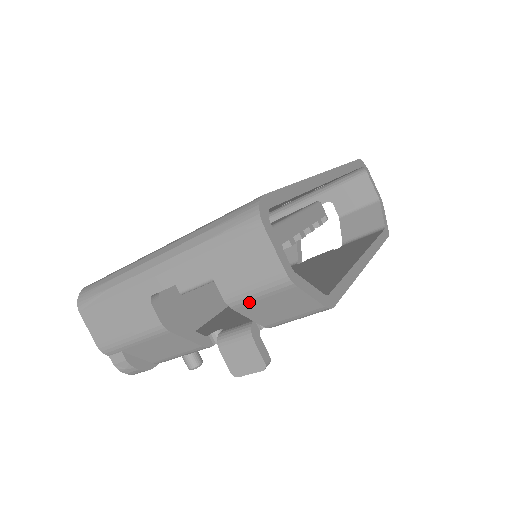
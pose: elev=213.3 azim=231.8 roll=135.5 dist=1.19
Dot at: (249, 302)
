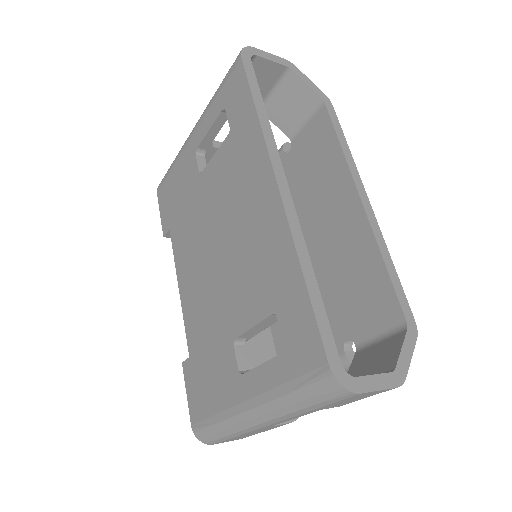
Dot at: occluded
